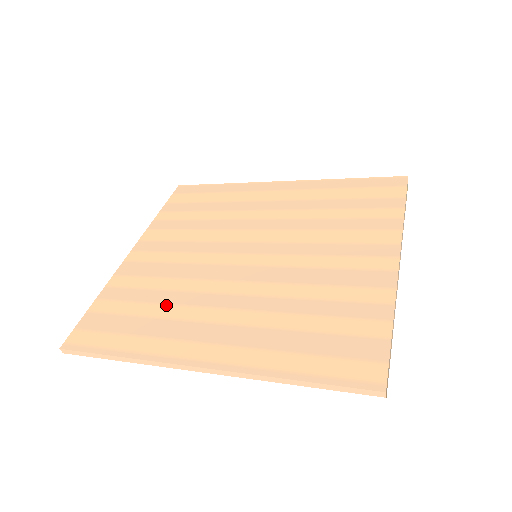
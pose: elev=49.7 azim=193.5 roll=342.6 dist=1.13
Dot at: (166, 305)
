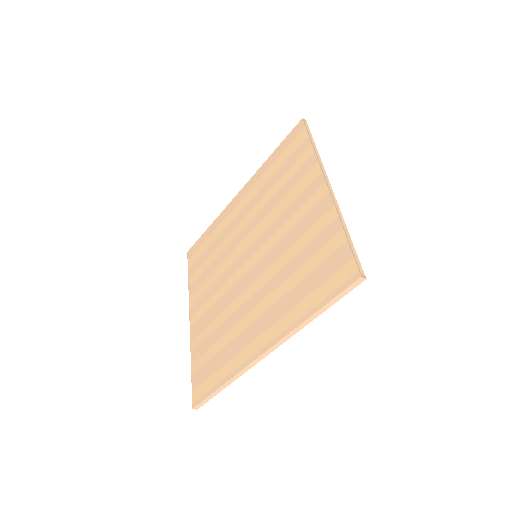
Dot at: (226, 333)
